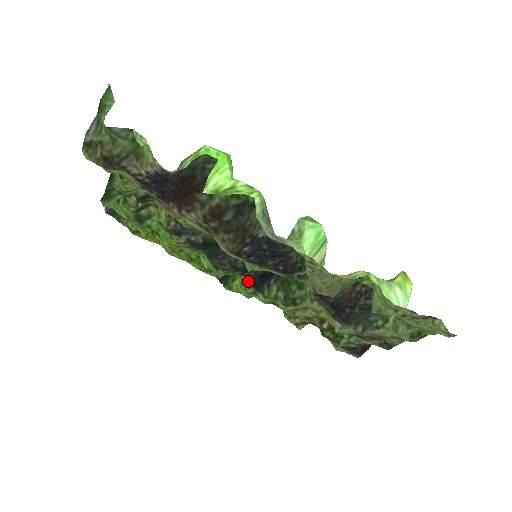
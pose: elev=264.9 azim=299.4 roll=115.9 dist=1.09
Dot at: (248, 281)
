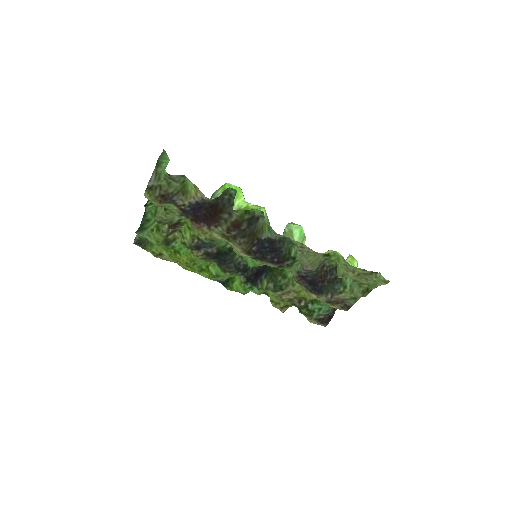
Dot at: (246, 279)
